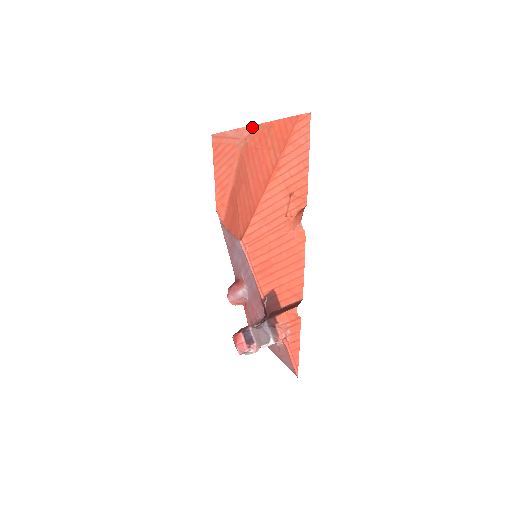
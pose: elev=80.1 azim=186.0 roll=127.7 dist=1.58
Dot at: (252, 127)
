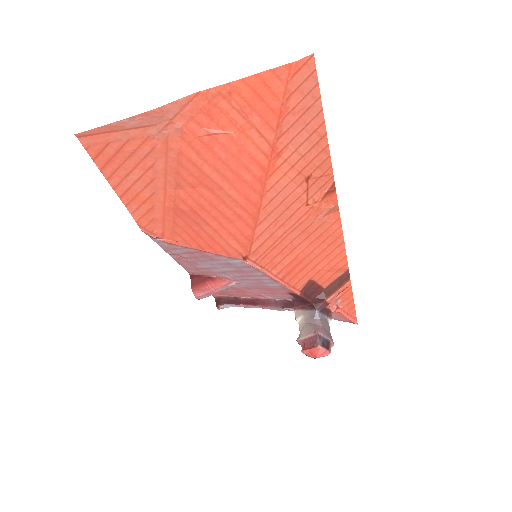
Dot at: (182, 101)
